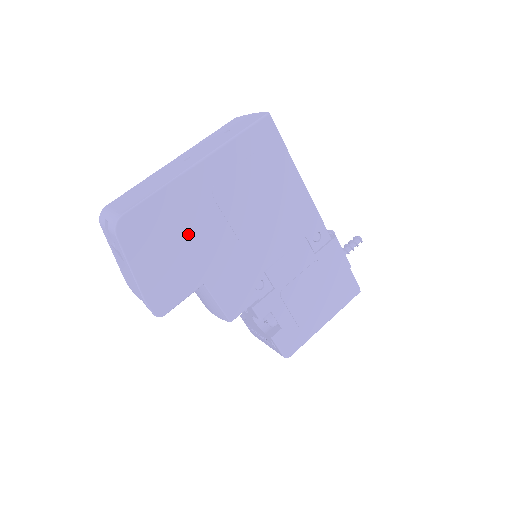
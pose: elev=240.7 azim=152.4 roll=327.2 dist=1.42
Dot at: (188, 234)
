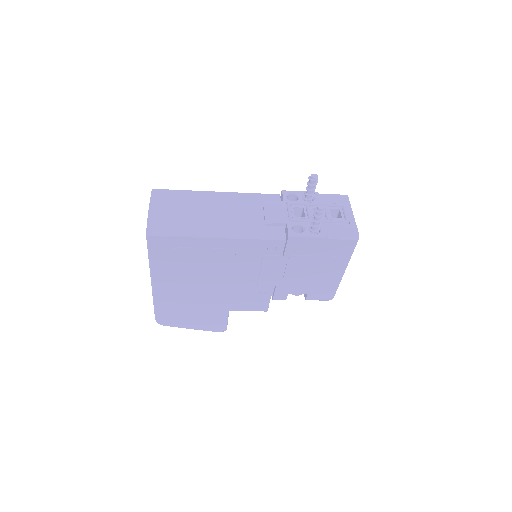
Dot at: (192, 305)
